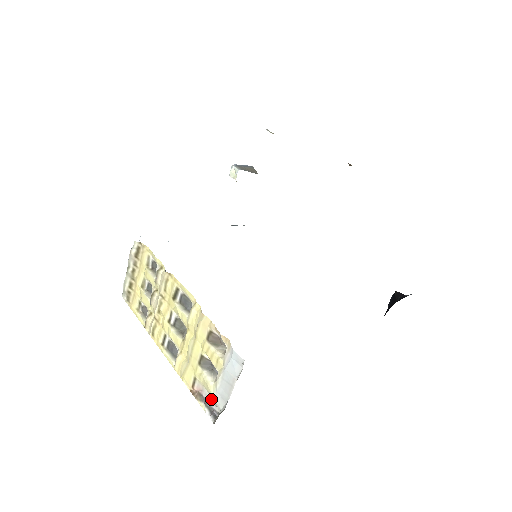
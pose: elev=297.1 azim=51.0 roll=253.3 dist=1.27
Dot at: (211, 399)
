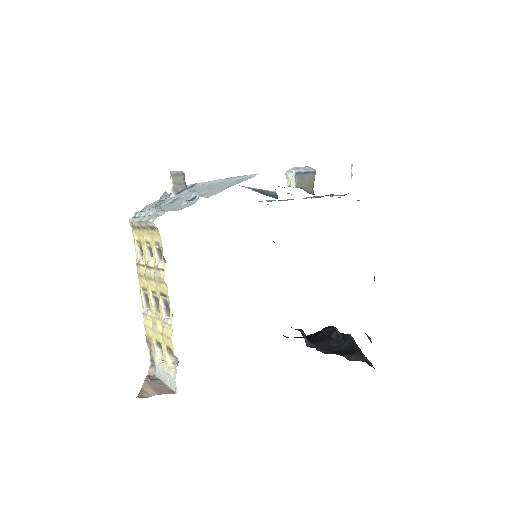
Dot at: occluded
